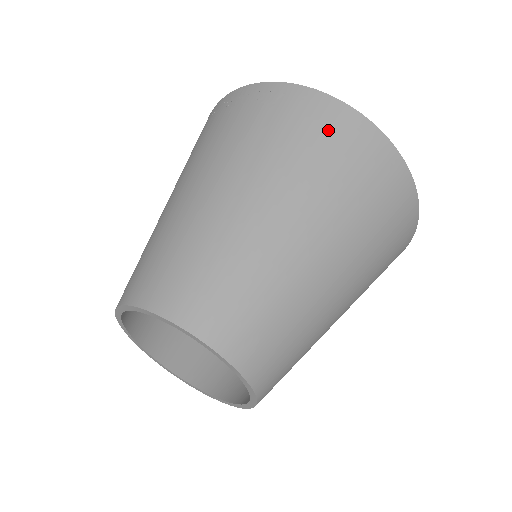
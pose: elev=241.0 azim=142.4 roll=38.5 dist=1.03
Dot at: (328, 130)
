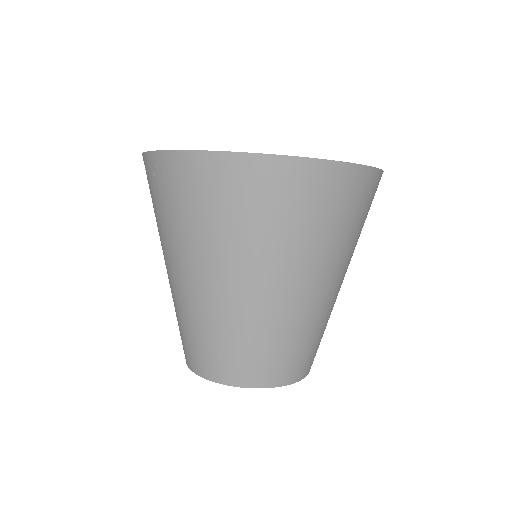
Dot at: (201, 188)
